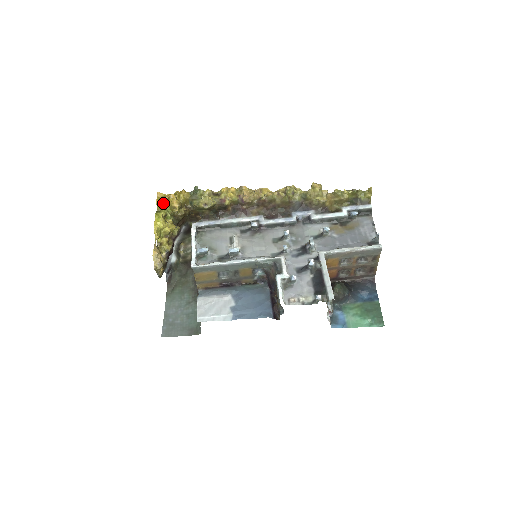
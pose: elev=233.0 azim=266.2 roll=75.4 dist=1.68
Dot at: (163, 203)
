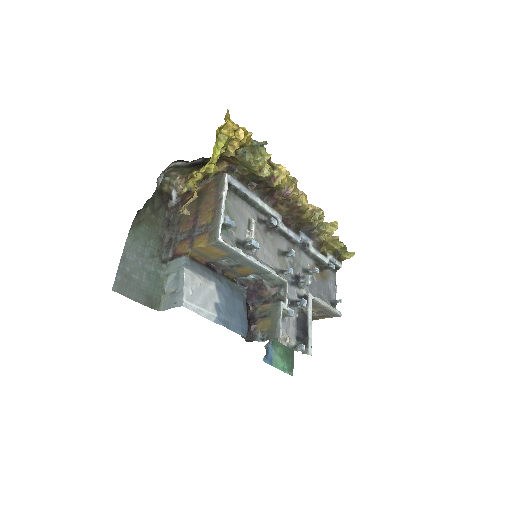
Dot at: (227, 130)
